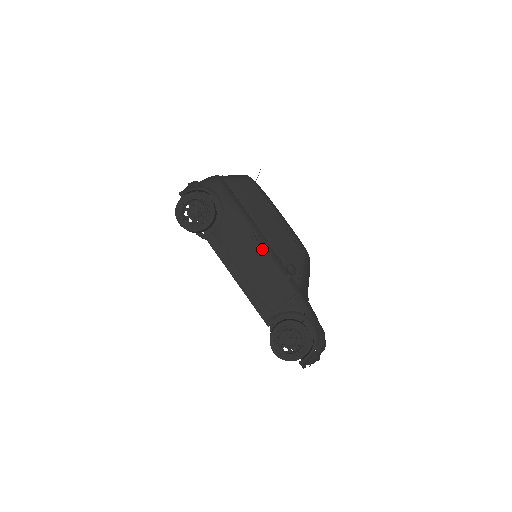
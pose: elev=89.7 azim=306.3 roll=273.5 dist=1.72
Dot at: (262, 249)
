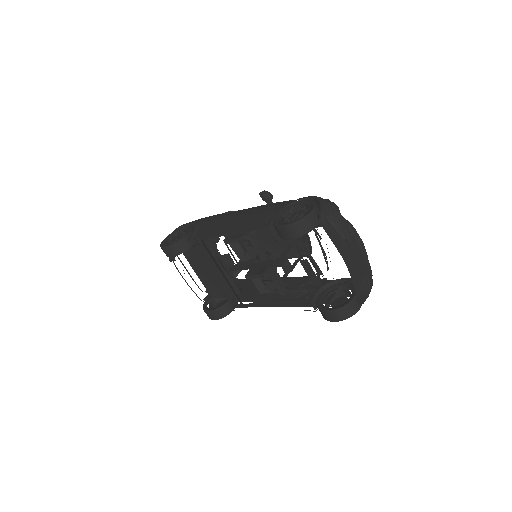
Dot at: (238, 211)
